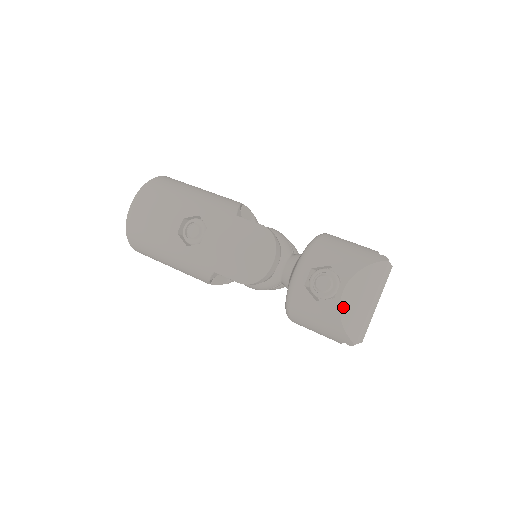
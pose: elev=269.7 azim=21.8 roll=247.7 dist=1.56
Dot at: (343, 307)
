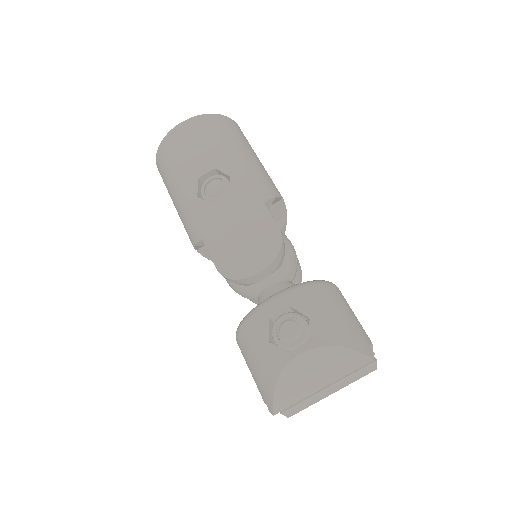
Dot at: (289, 369)
